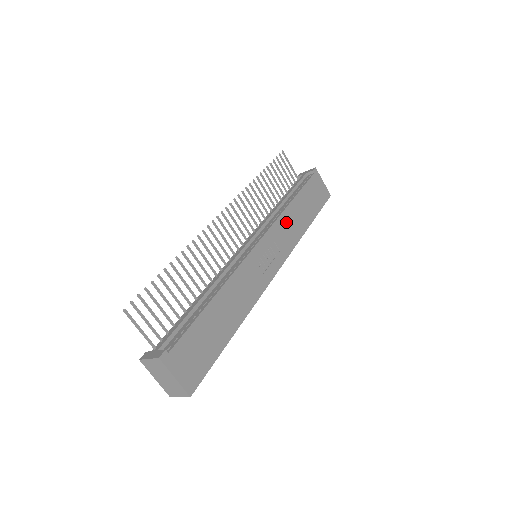
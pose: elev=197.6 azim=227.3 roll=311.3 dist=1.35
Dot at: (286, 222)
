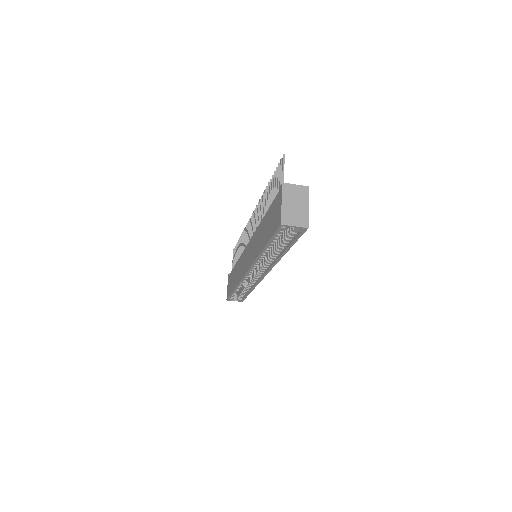
Dot at: occluded
